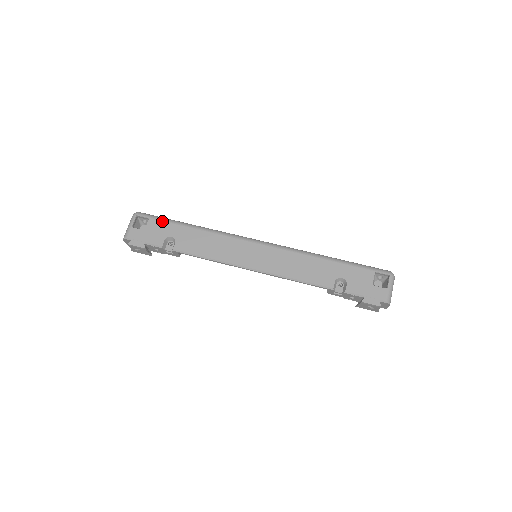
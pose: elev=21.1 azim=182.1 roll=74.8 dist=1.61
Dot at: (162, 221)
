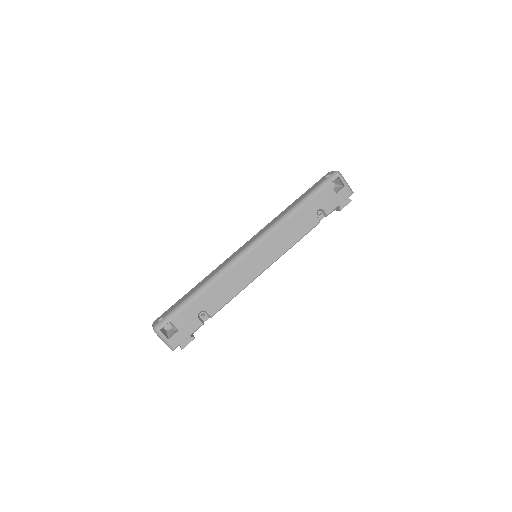
Dot at: (180, 312)
